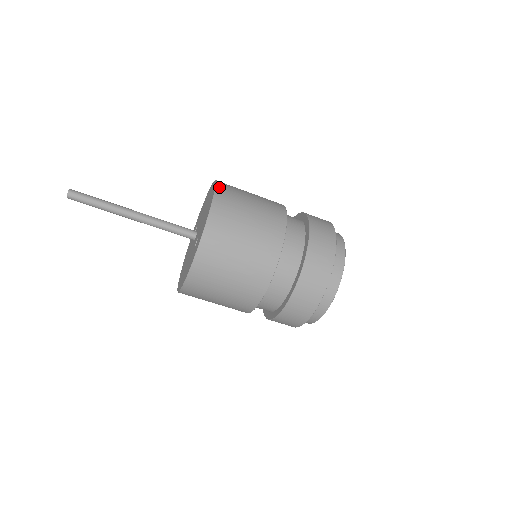
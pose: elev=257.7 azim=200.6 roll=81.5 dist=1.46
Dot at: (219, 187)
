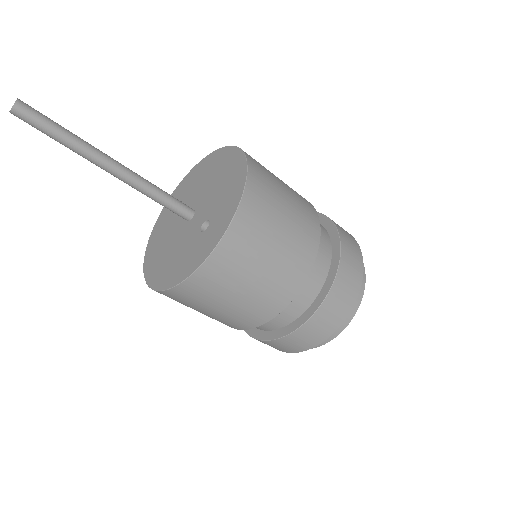
Dot at: (248, 156)
